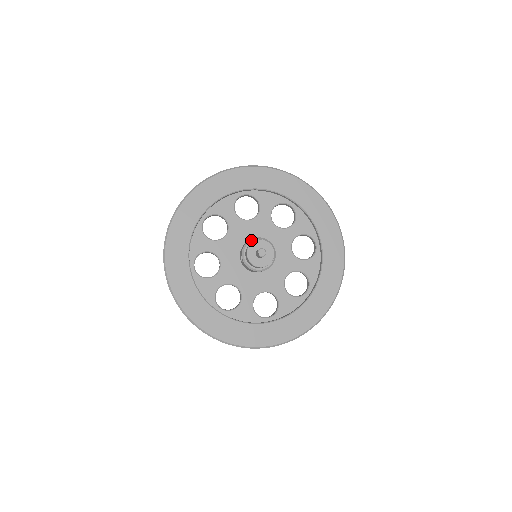
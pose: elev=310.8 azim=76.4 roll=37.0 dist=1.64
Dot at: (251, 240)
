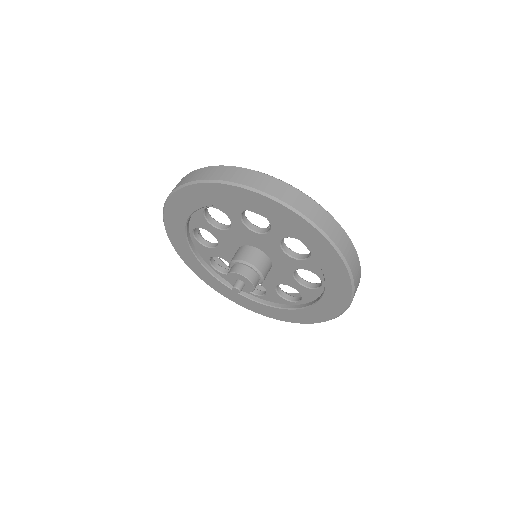
Dot at: (240, 262)
